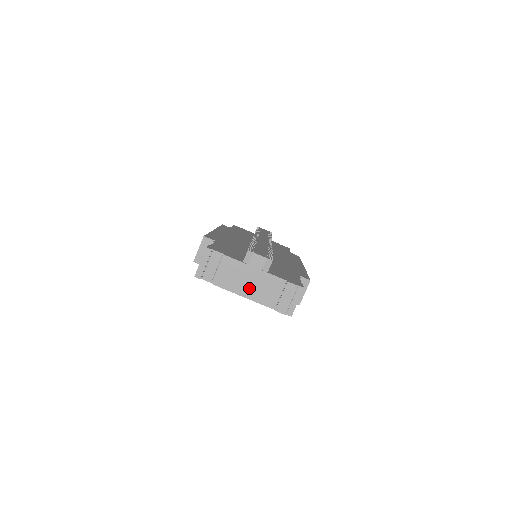
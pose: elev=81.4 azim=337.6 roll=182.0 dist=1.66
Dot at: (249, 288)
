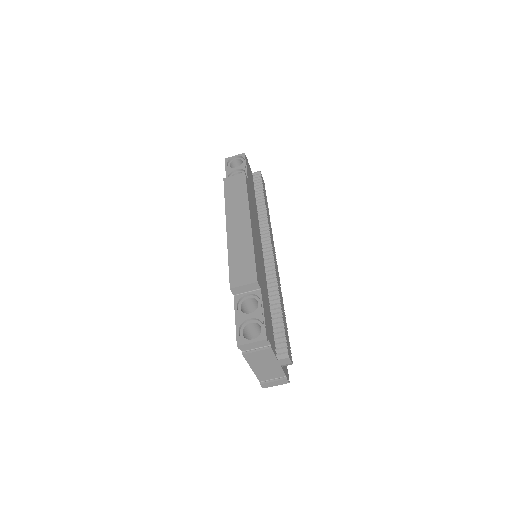
Dot at: (261, 368)
